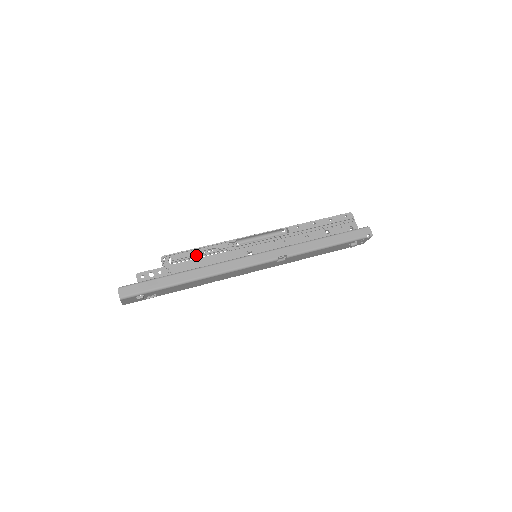
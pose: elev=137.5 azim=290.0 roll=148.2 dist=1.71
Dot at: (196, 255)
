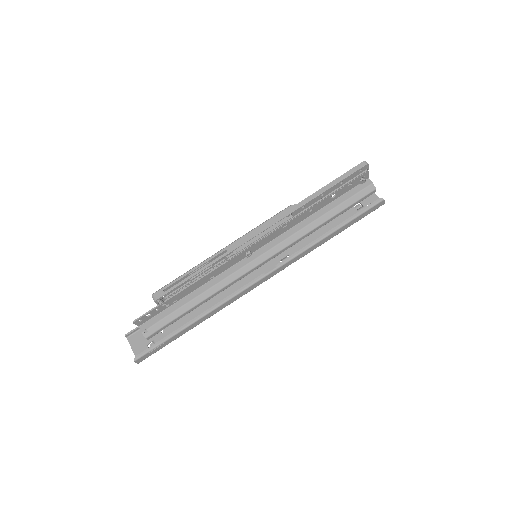
Dot at: (191, 281)
